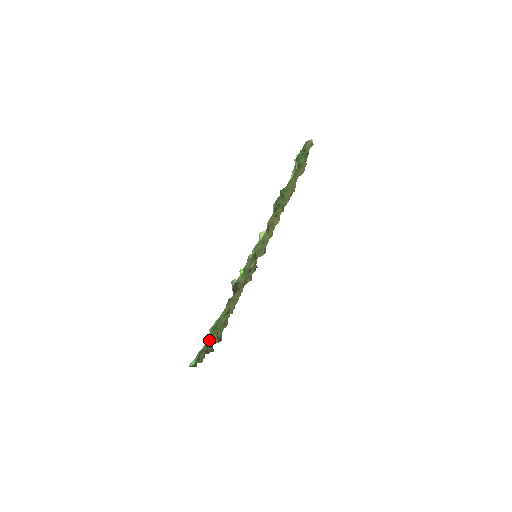
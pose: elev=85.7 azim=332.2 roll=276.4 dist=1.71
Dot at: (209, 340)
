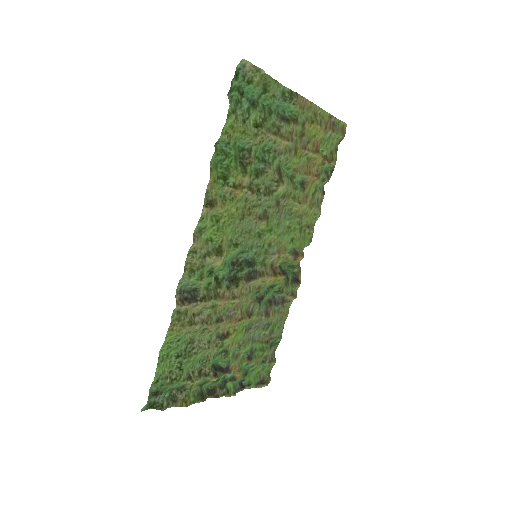
Dot at: (178, 373)
